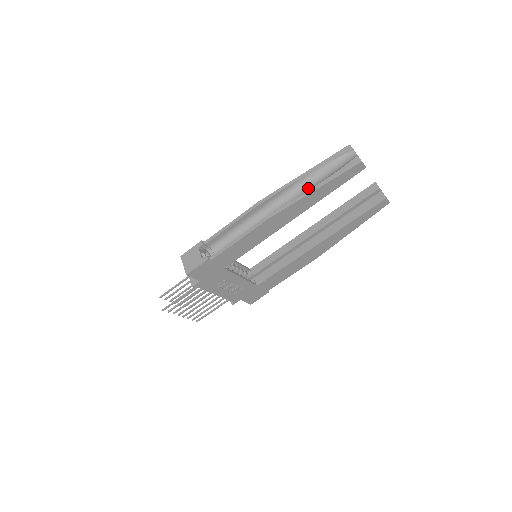
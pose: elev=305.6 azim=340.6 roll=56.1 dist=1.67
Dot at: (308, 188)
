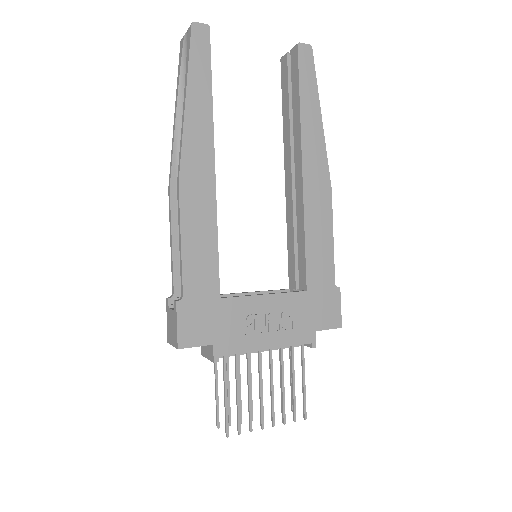
Dot at: occluded
